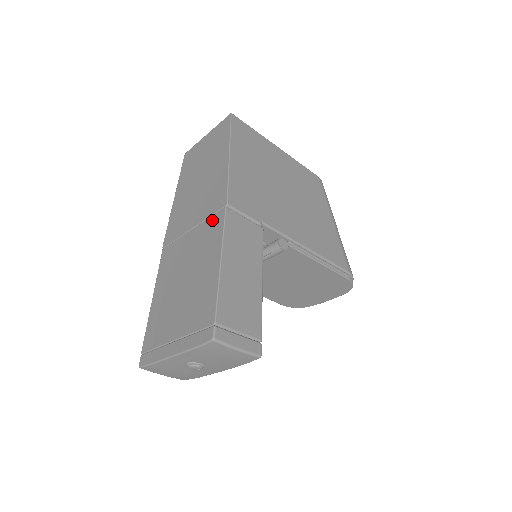
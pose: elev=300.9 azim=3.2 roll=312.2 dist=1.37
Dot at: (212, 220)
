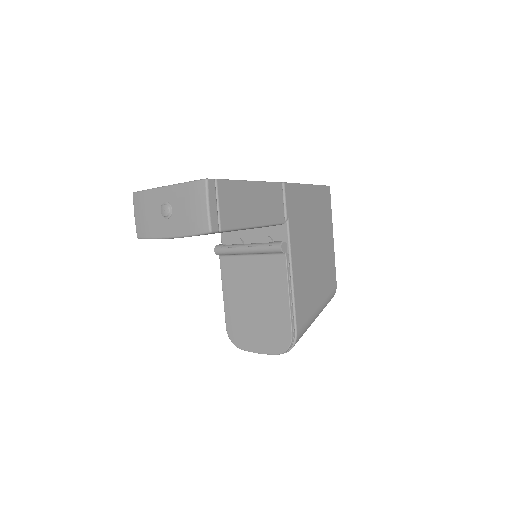
Dot at: occluded
